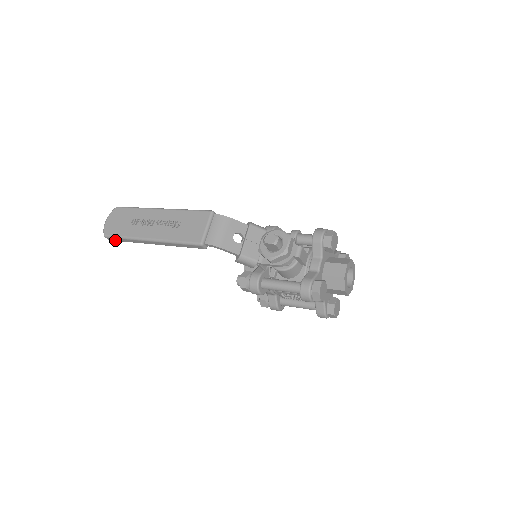
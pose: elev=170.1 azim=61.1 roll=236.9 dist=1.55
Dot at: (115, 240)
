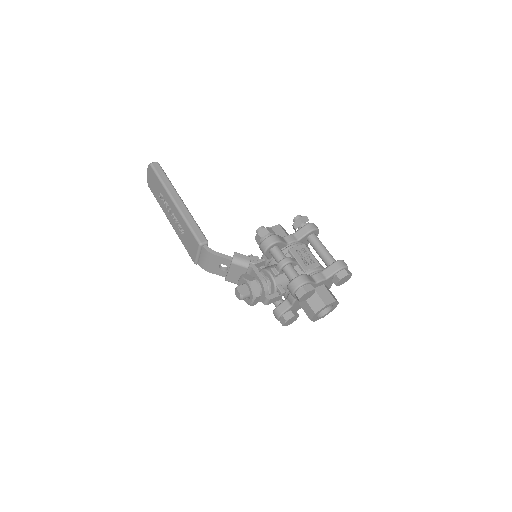
Dot at: occluded
